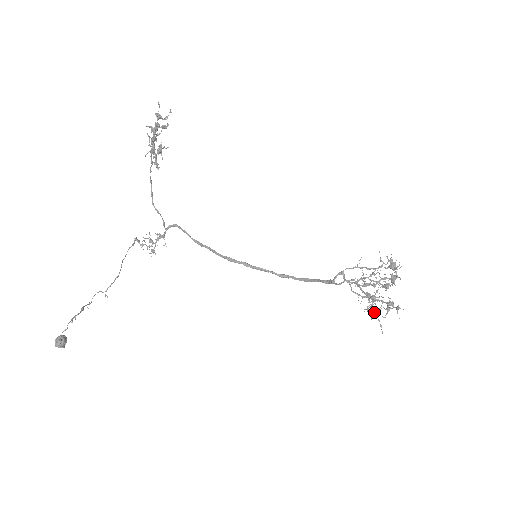
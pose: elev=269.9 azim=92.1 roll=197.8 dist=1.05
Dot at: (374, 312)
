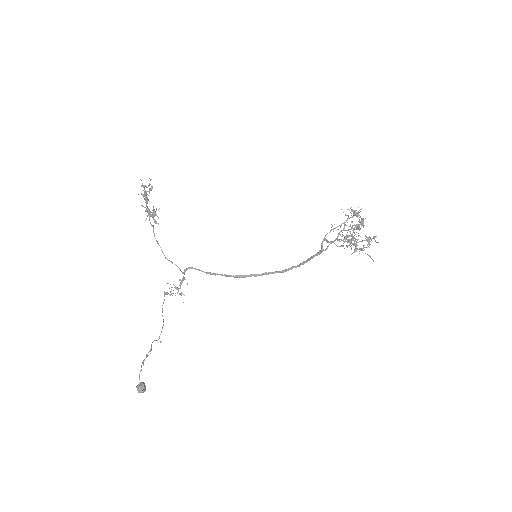
Dot at: (359, 248)
